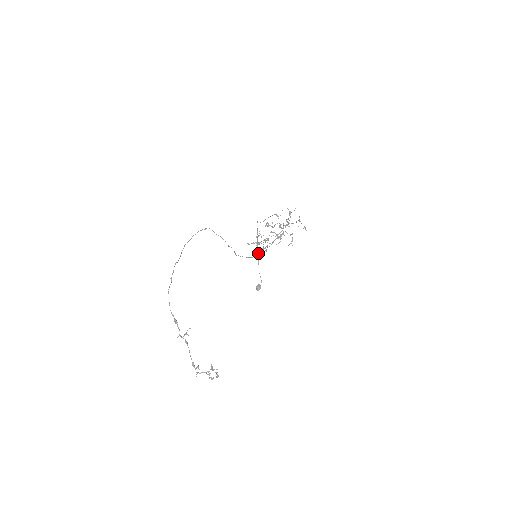
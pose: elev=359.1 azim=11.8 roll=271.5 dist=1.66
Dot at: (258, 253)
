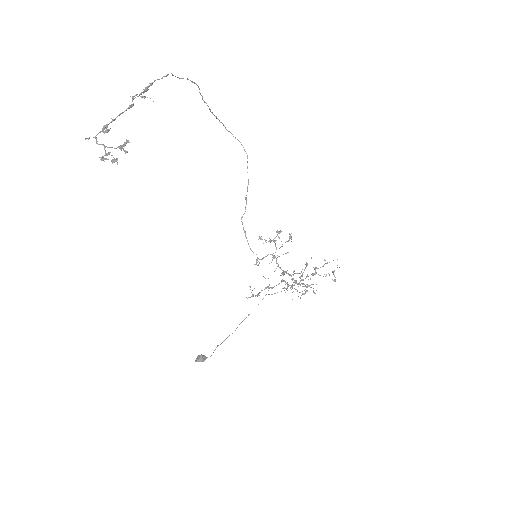
Dot at: (235, 330)
